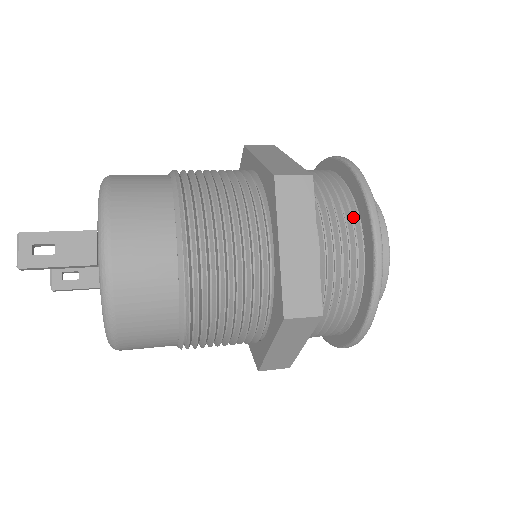
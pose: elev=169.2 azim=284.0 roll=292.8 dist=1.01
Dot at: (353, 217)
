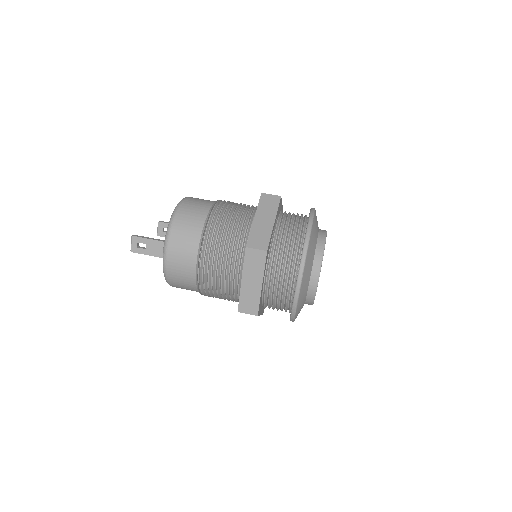
Dot at: (294, 270)
